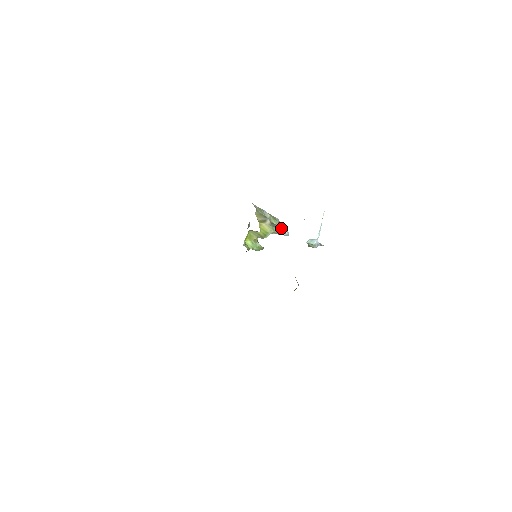
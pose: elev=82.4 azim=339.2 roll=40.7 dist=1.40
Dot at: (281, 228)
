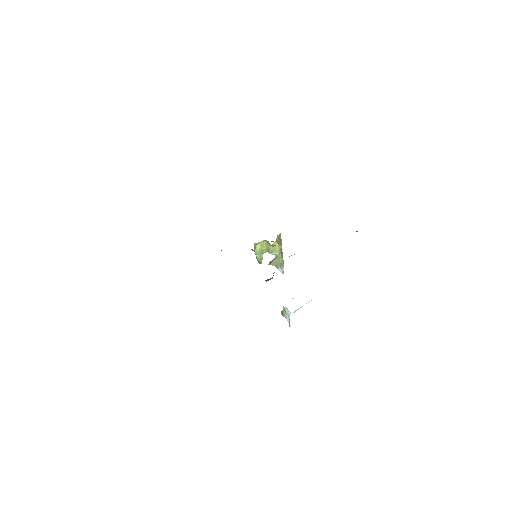
Dot at: (282, 265)
